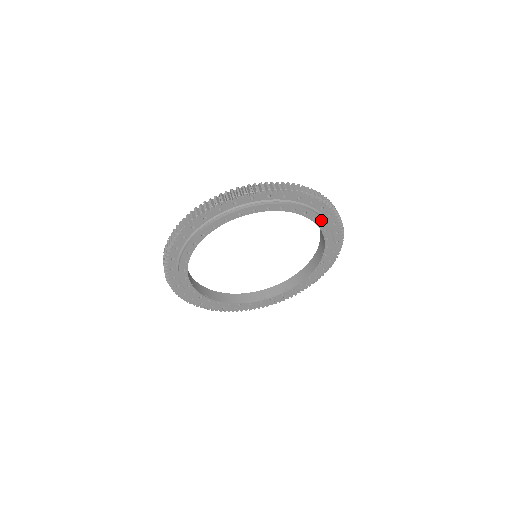
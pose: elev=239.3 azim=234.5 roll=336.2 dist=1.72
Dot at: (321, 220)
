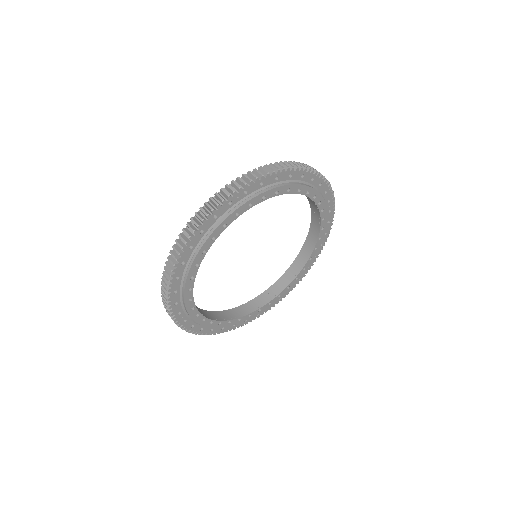
Dot at: (325, 214)
